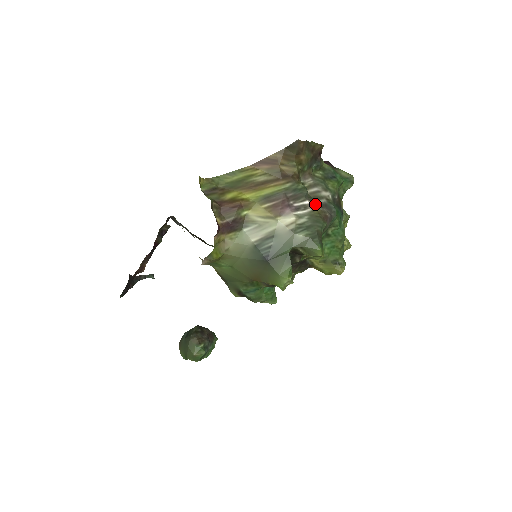
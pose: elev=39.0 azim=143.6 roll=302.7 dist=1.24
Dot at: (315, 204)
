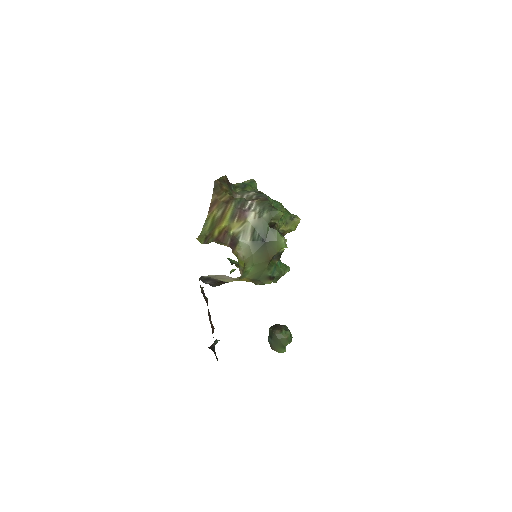
Dot at: (253, 200)
